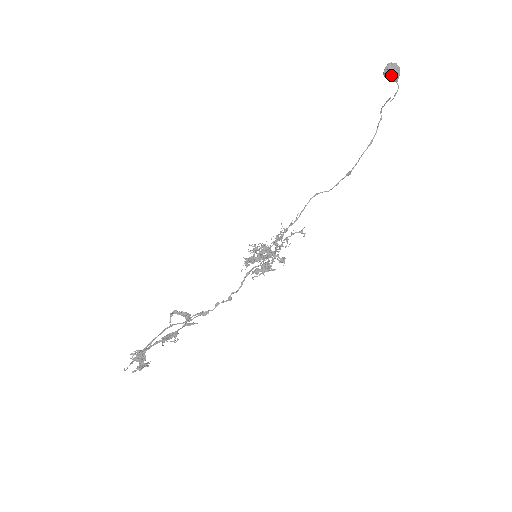
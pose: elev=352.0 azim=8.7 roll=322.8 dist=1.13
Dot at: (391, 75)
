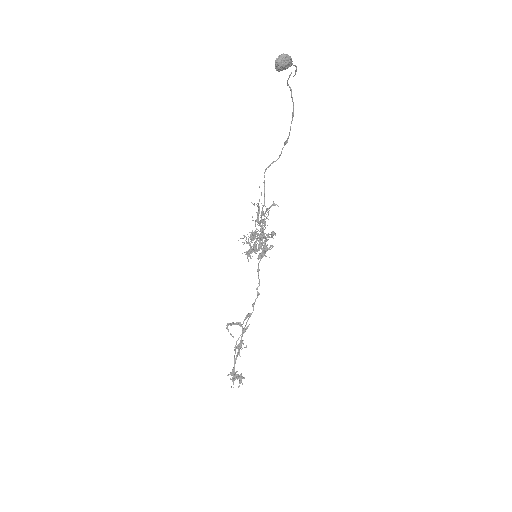
Dot at: (285, 68)
